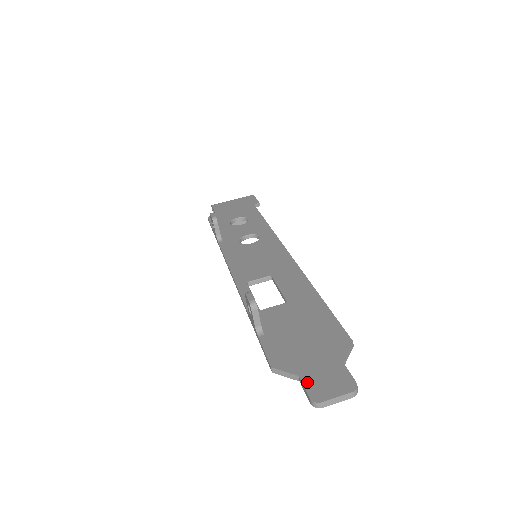
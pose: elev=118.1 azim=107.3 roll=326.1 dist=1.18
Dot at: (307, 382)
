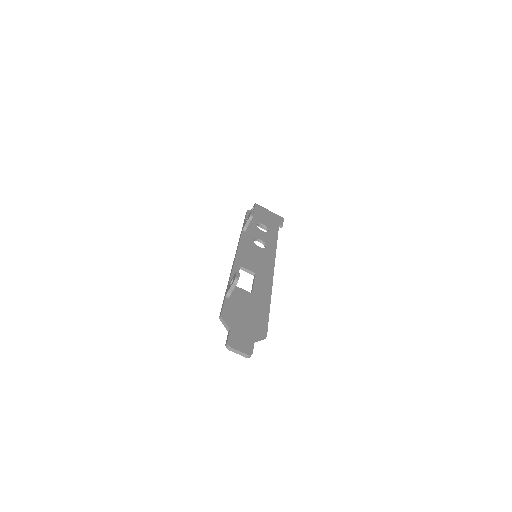
Dot at: (232, 335)
